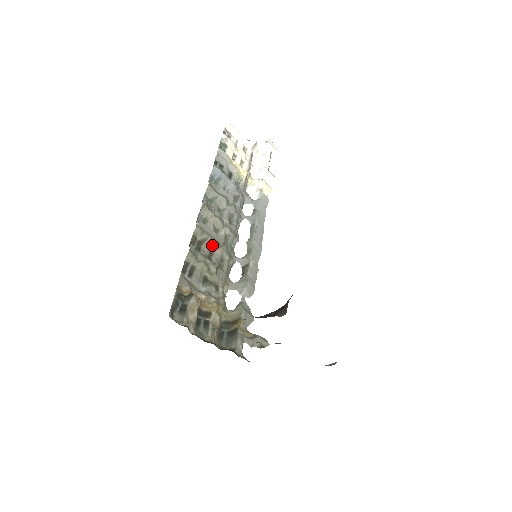
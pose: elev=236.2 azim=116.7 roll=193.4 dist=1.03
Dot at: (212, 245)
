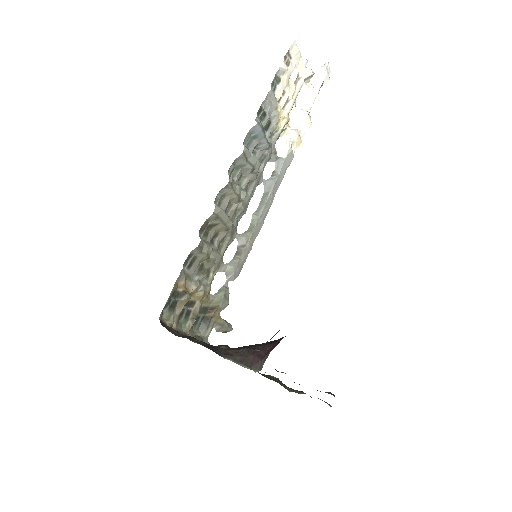
Dot at: (220, 229)
